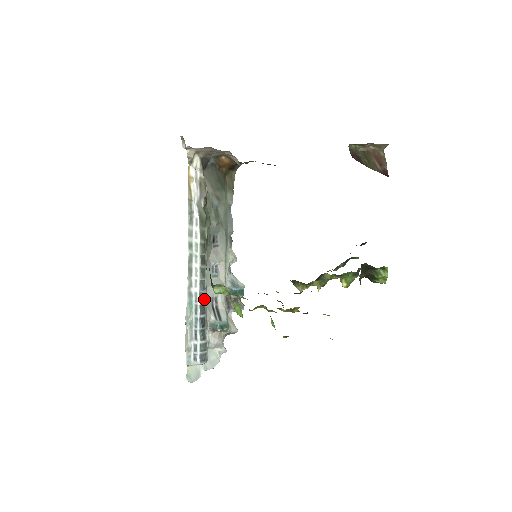
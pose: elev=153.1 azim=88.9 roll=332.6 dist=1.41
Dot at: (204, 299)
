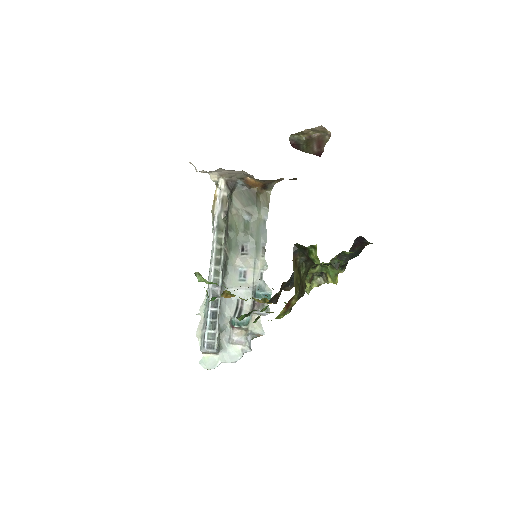
Dot at: (217, 295)
